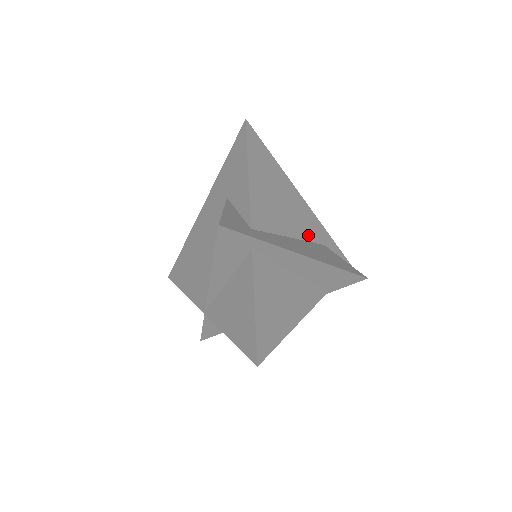
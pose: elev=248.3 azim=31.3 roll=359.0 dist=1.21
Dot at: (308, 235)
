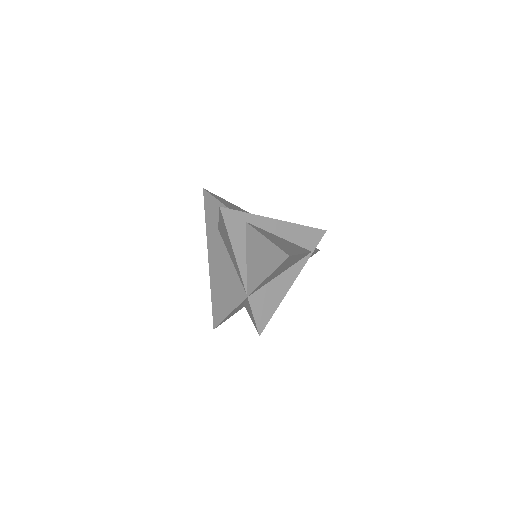
Dot at: occluded
